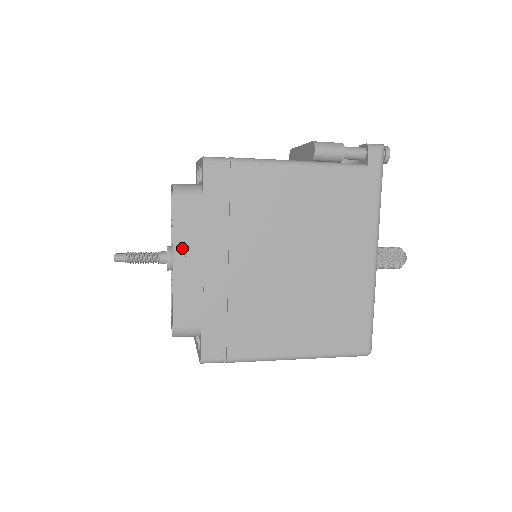
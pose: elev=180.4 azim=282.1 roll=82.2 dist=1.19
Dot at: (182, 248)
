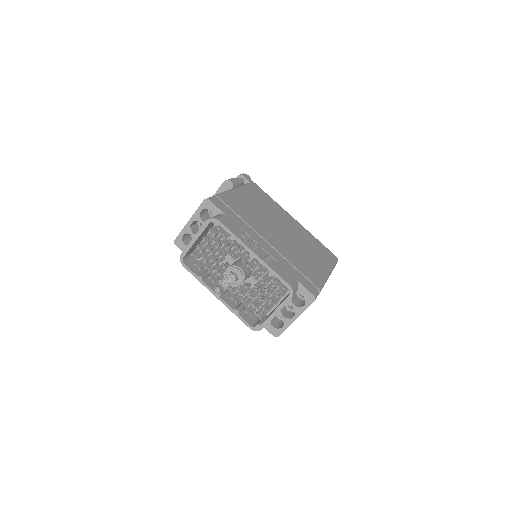
Dot at: (248, 243)
